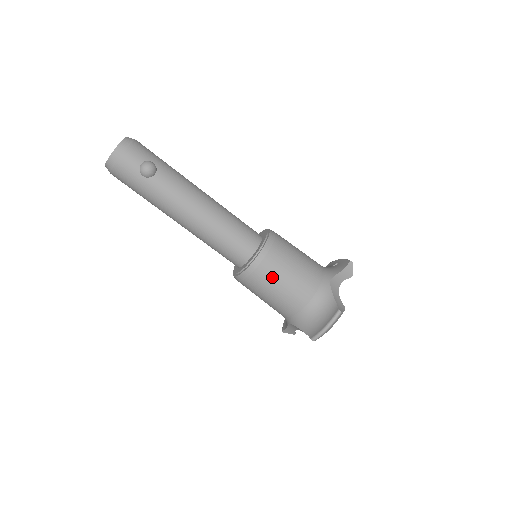
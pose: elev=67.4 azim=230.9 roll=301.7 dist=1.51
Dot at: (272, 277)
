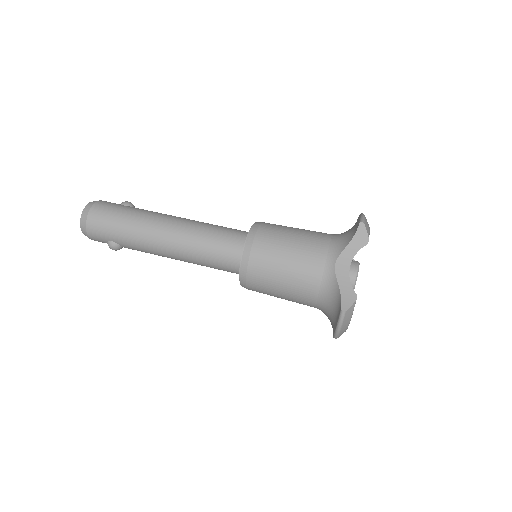
Dot at: (281, 226)
